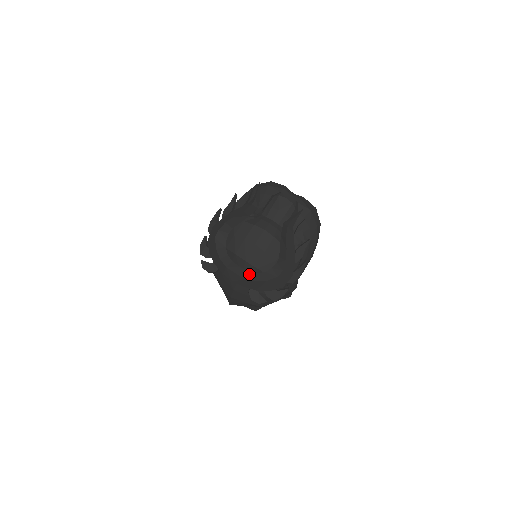
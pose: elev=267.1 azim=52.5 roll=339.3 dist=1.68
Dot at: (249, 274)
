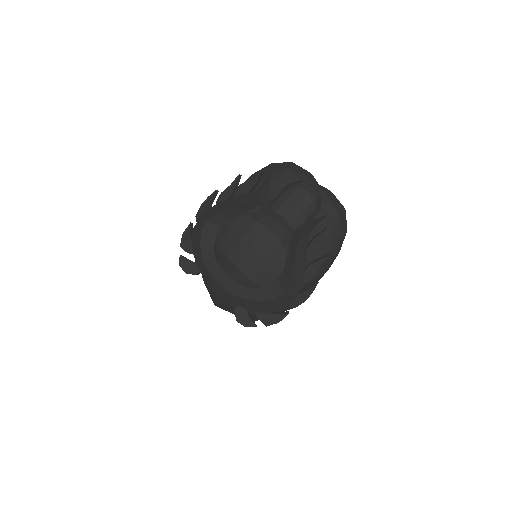
Dot at: (238, 287)
